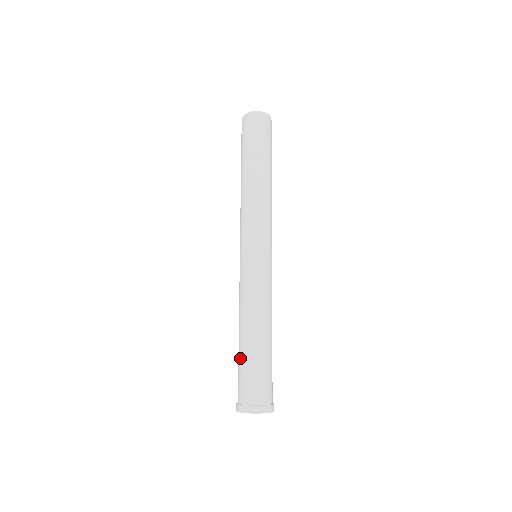
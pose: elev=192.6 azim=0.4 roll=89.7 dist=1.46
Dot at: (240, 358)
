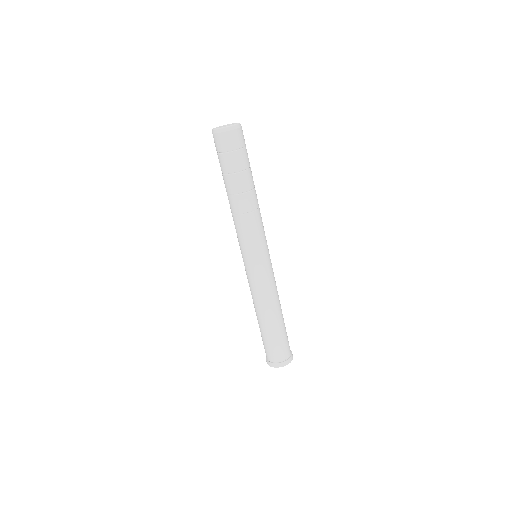
Dot at: occluded
